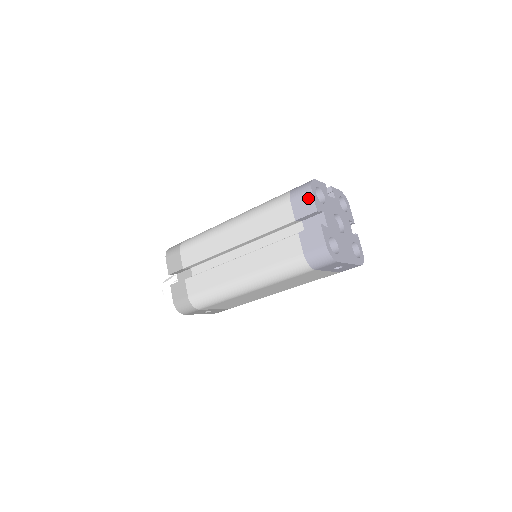
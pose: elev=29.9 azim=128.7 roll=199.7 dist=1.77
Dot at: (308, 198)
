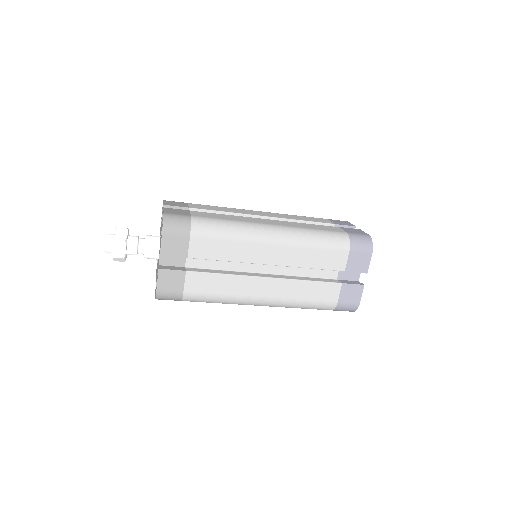
Dot at: (366, 259)
